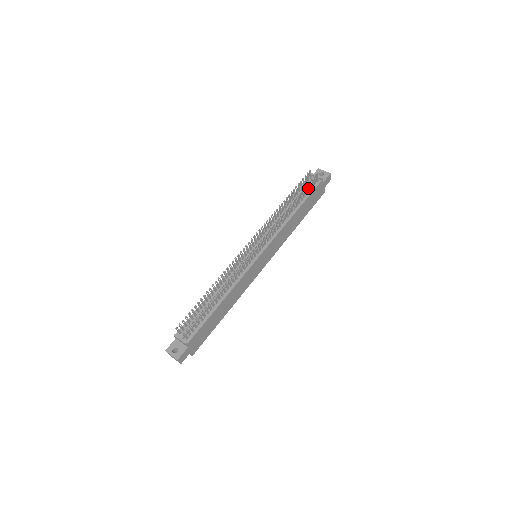
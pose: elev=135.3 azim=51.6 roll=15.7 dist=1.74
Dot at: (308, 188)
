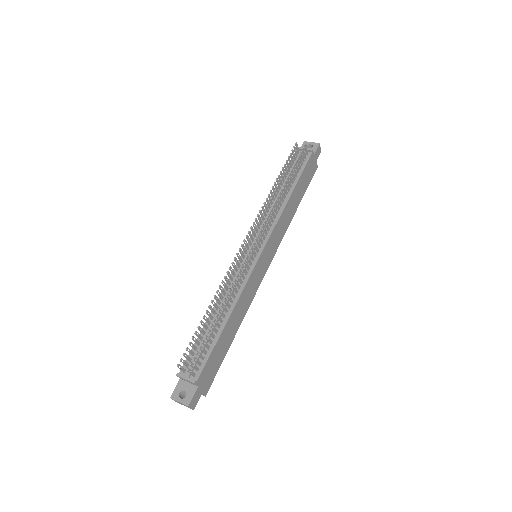
Dot at: (299, 164)
